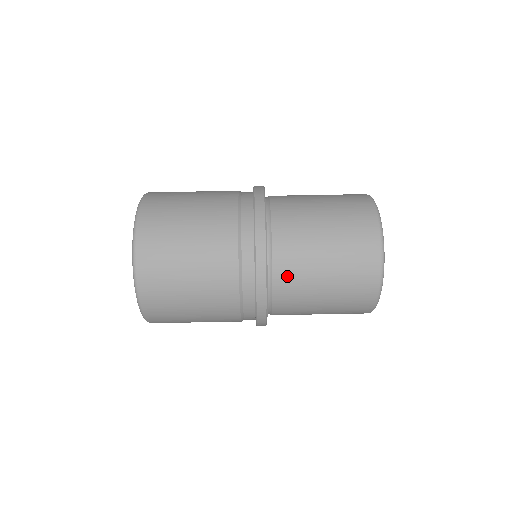
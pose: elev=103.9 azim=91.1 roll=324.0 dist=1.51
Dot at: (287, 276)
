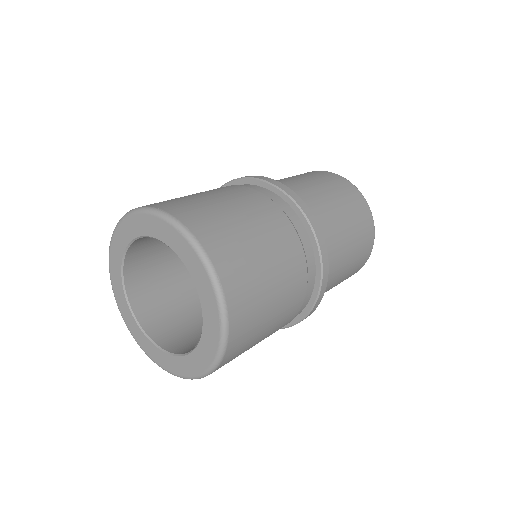
Dot at: (330, 256)
